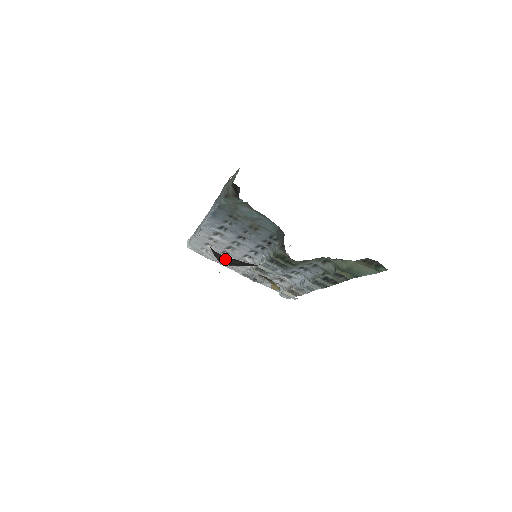
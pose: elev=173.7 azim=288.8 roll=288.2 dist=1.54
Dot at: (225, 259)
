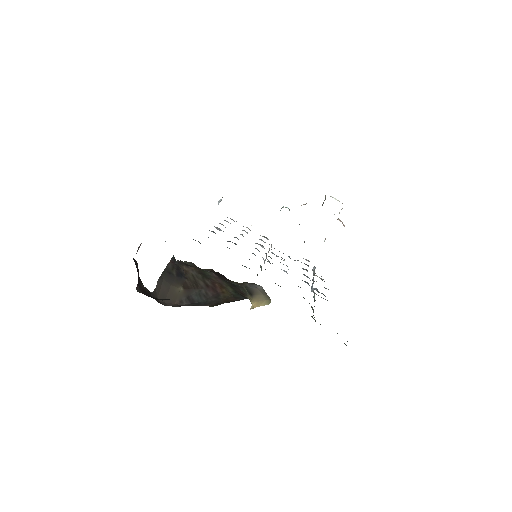
Dot at: (182, 292)
